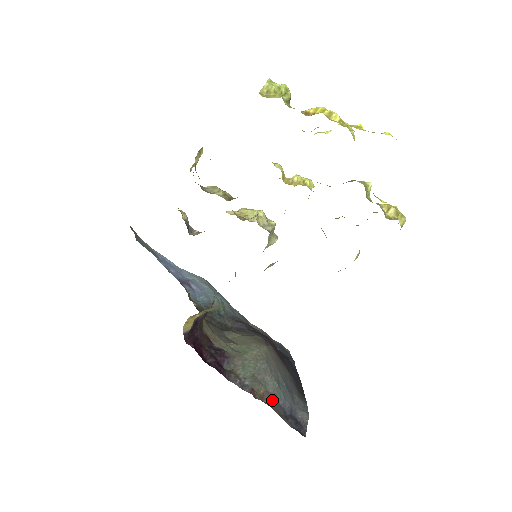
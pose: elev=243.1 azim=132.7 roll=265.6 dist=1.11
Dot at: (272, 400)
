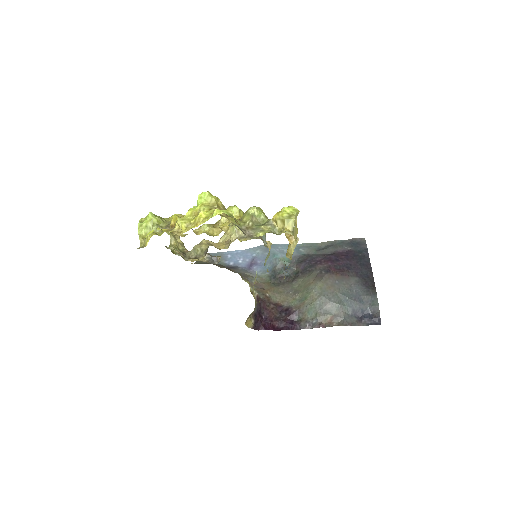
Dot at: (340, 318)
